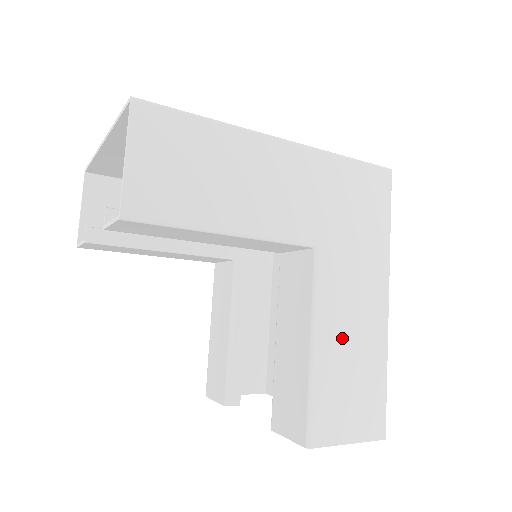
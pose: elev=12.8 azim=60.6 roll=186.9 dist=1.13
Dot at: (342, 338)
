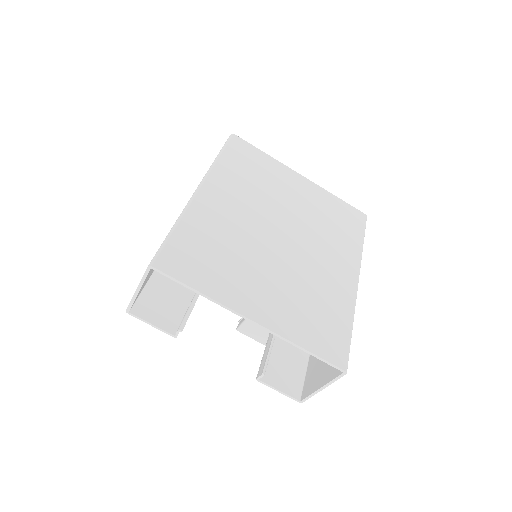
Dot at: occluded
